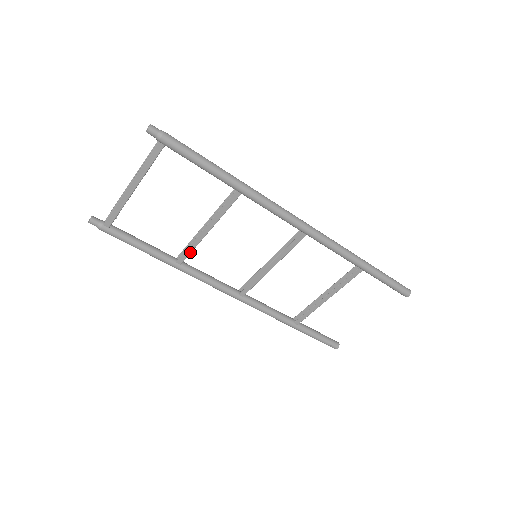
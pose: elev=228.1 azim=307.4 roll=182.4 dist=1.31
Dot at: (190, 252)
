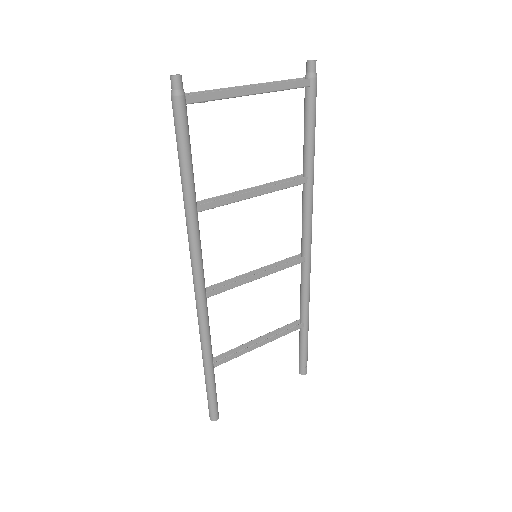
Dot at: (220, 205)
